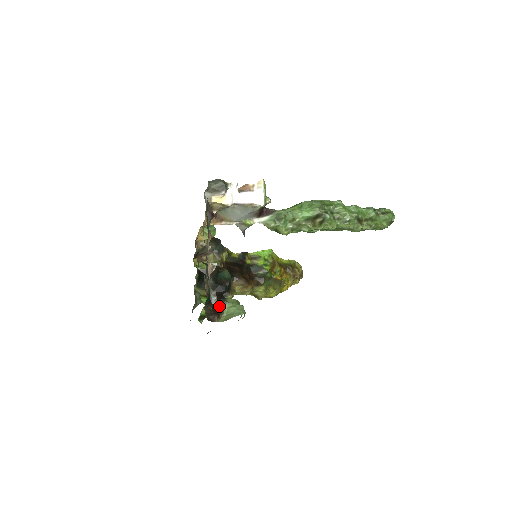
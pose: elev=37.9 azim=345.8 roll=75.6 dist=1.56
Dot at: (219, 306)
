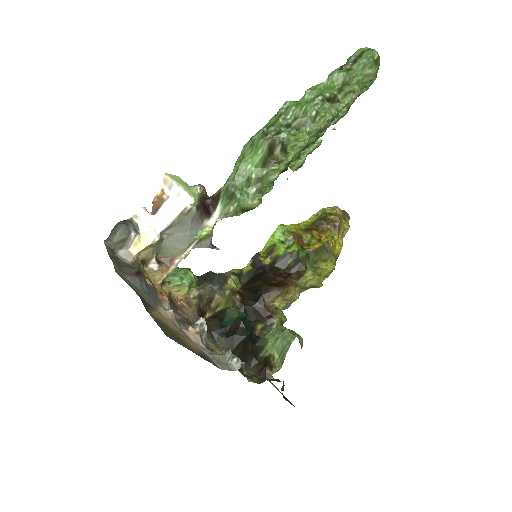
Dot at: (263, 352)
